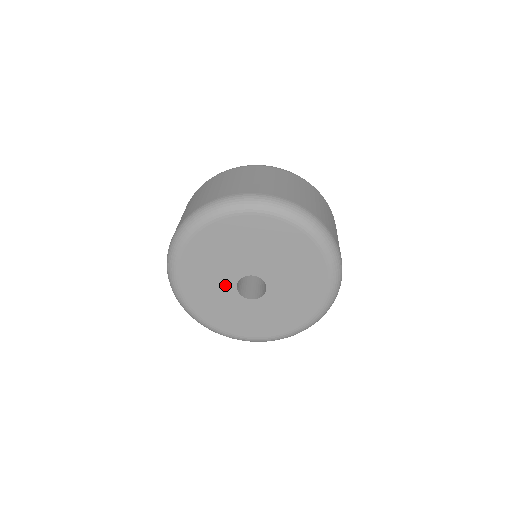
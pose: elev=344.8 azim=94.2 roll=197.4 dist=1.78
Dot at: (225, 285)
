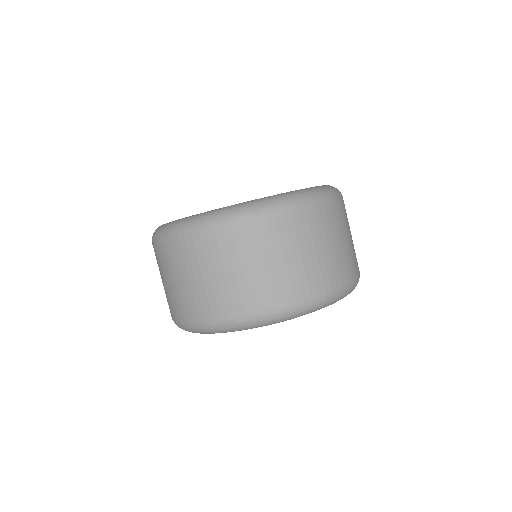
Dot at: occluded
